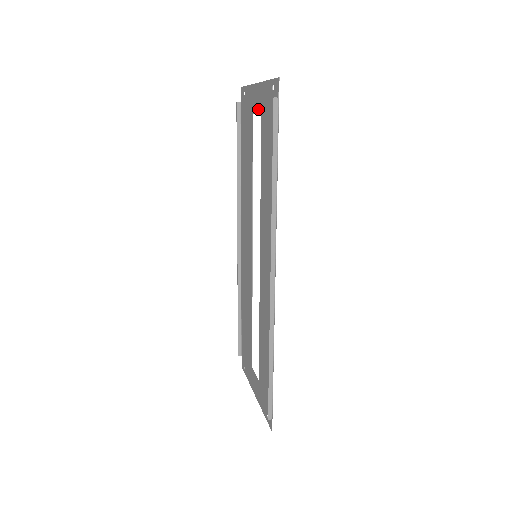
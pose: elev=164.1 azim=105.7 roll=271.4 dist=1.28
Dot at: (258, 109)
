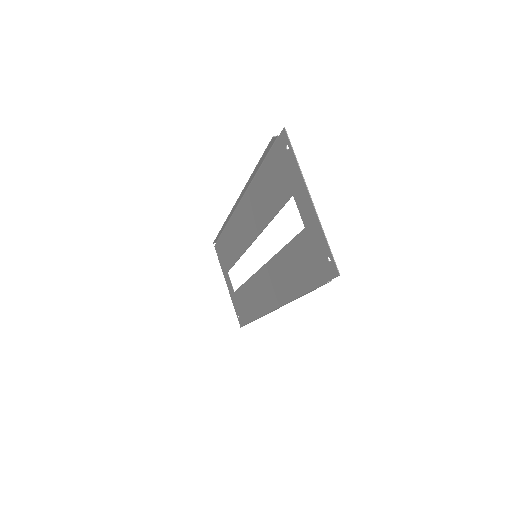
Dot at: (302, 215)
